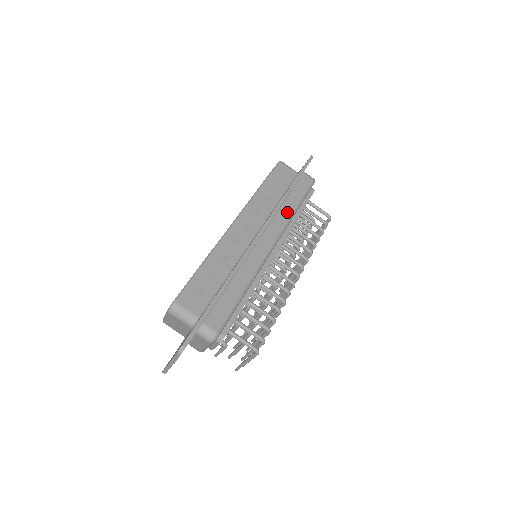
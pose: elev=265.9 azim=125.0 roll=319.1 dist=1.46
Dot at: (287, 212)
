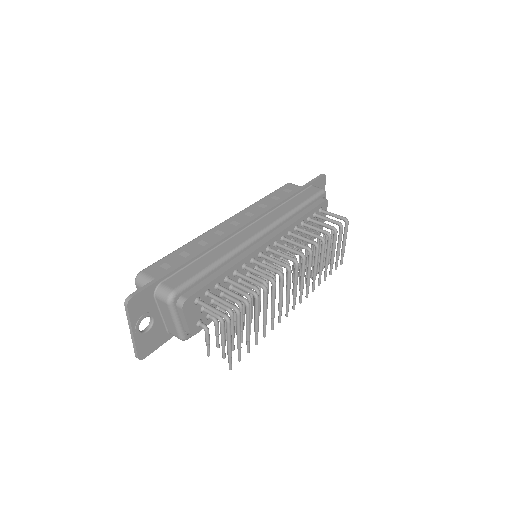
Dot at: (285, 210)
